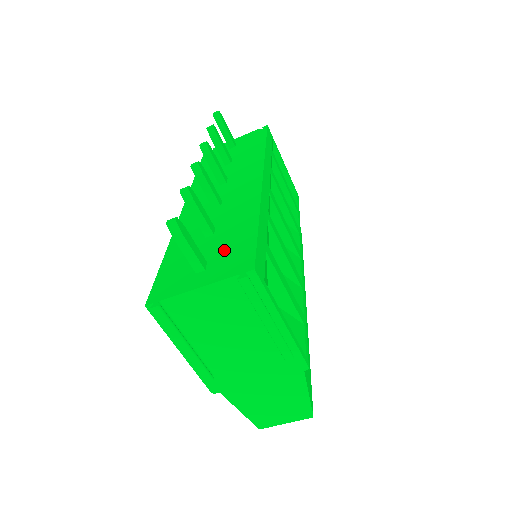
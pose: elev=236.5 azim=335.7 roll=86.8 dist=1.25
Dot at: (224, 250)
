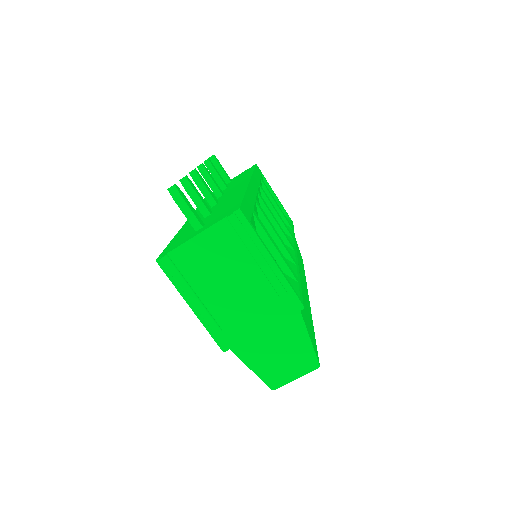
Dot at: (218, 214)
